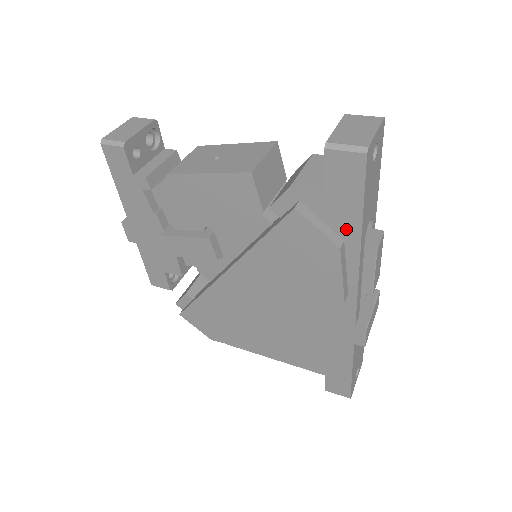
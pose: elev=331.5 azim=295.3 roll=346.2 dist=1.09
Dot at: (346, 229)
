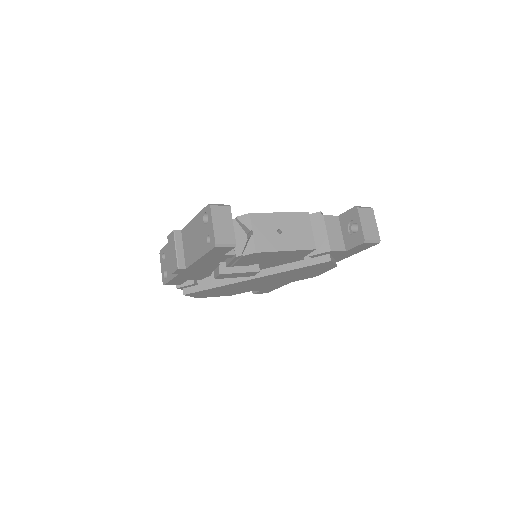
Dot at: (341, 258)
